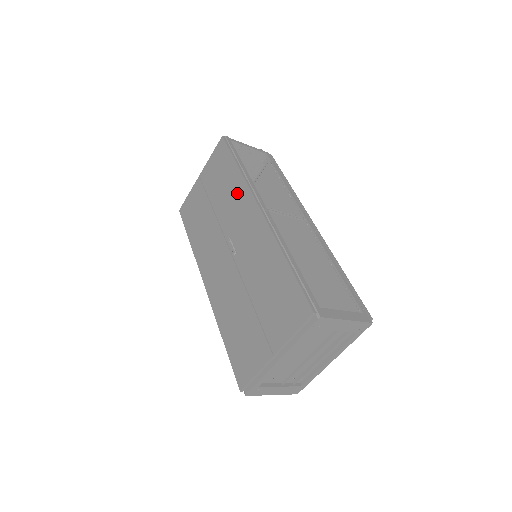
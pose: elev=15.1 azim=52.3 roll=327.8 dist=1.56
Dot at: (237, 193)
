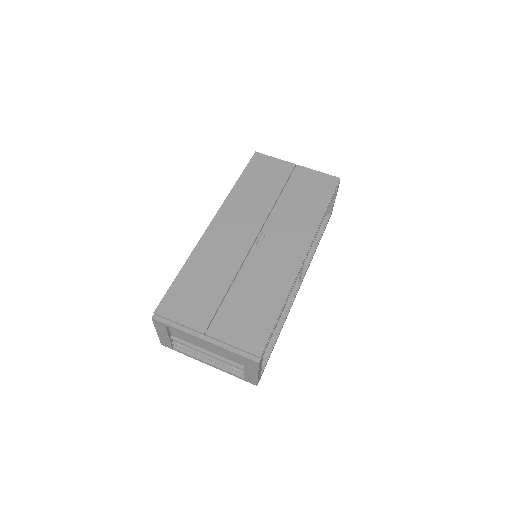
Dot at: (305, 222)
